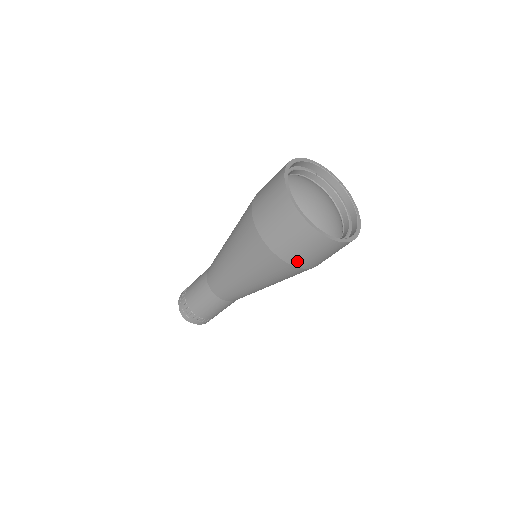
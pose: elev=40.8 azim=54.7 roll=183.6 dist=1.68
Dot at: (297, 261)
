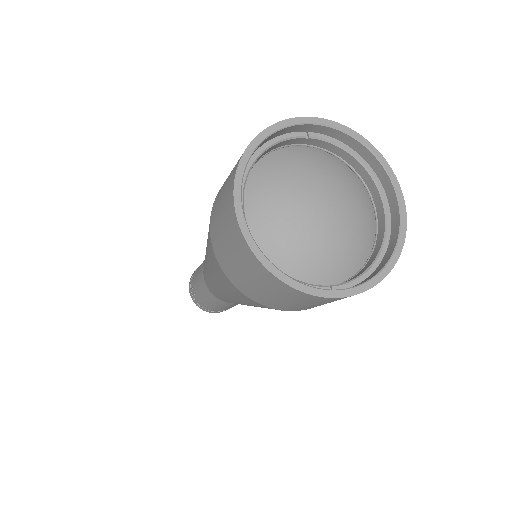
Dot at: (305, 308)
